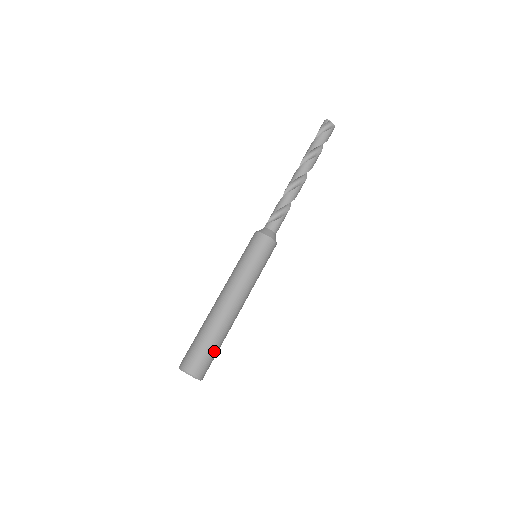
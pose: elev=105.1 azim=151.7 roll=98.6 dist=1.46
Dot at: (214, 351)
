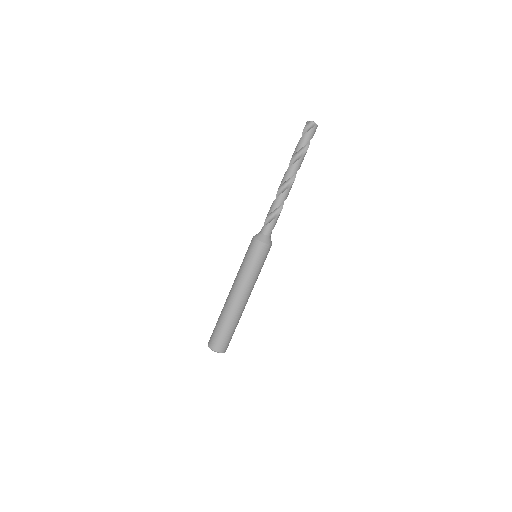
Dot at: (227, 333)
